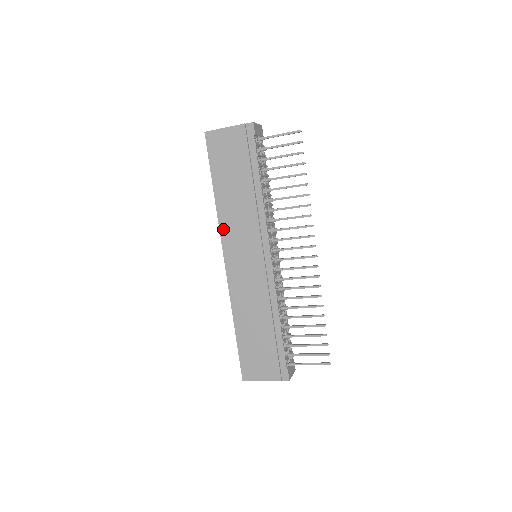
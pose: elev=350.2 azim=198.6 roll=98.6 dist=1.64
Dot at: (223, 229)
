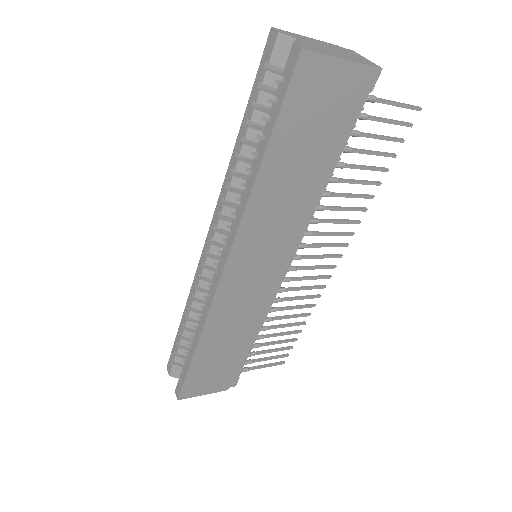
Dot at: (245, 229)
